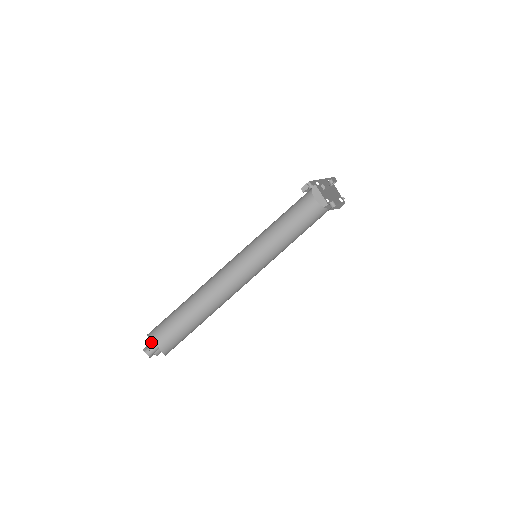
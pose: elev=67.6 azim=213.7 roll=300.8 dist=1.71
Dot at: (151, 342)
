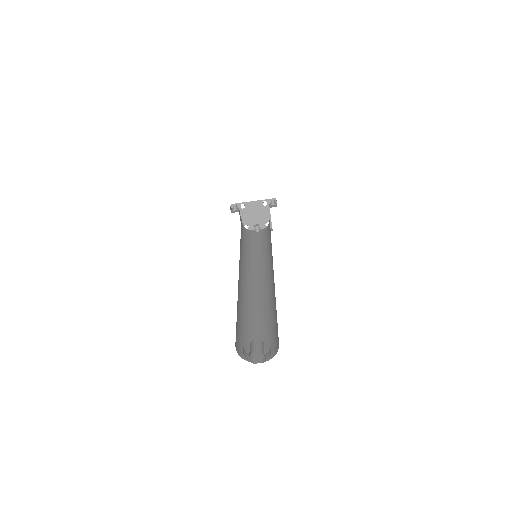
Dot at: occluded
